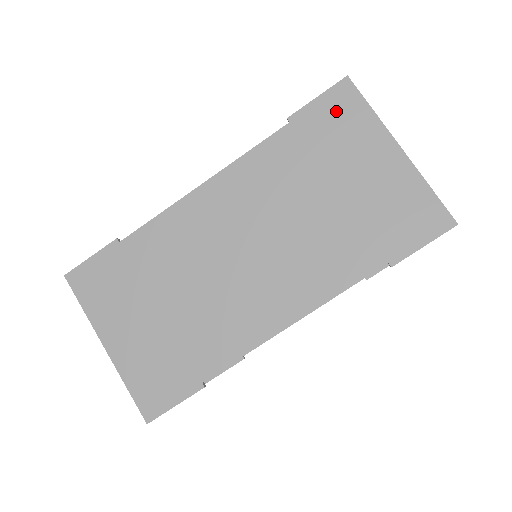
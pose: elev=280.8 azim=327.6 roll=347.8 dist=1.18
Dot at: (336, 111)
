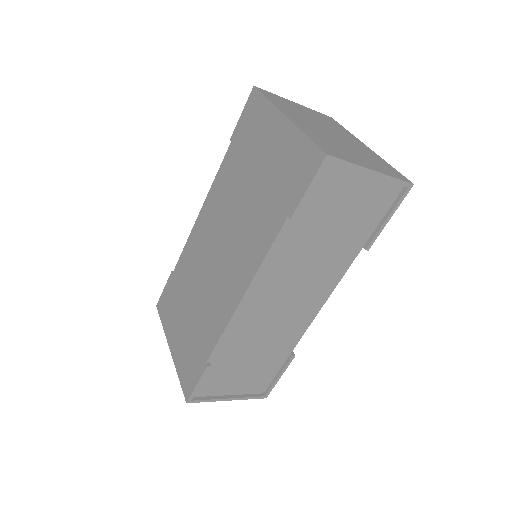
Dot at: (250, 116)
